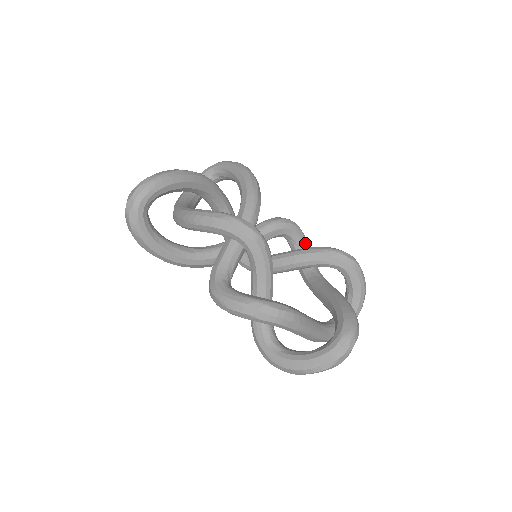
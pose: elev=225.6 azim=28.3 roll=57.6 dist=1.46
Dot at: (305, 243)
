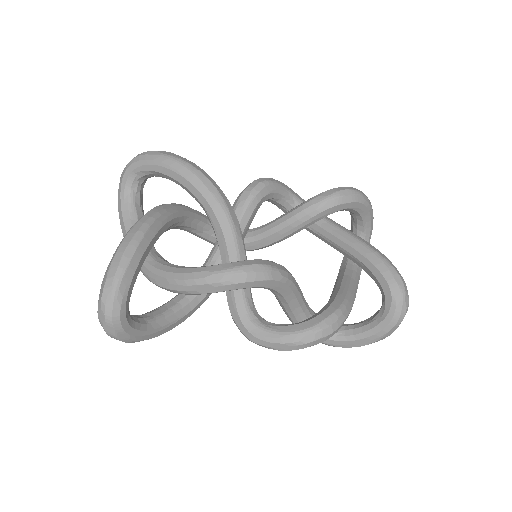
Dot at: (285, 191)
